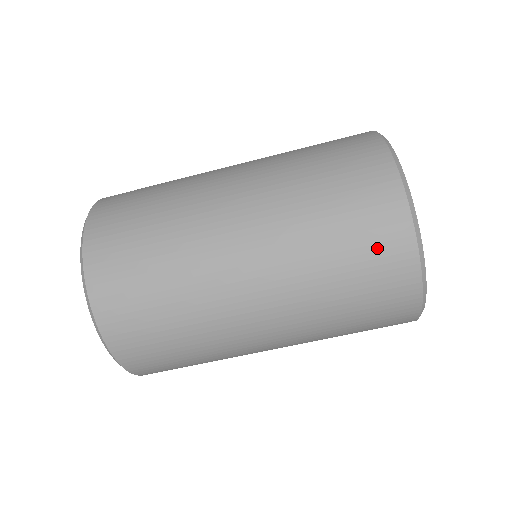
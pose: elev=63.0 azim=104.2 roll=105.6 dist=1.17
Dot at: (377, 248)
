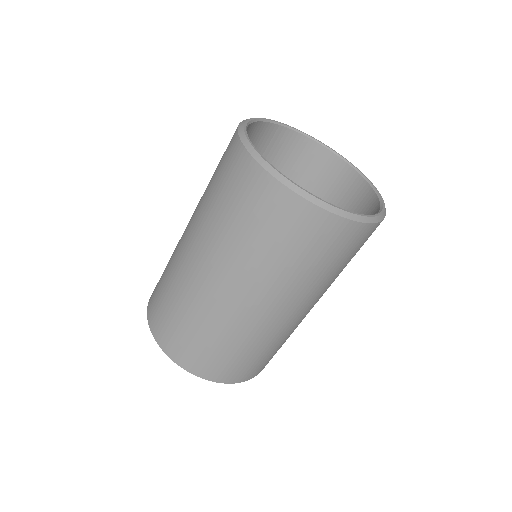
Dot at: (301, 231)
